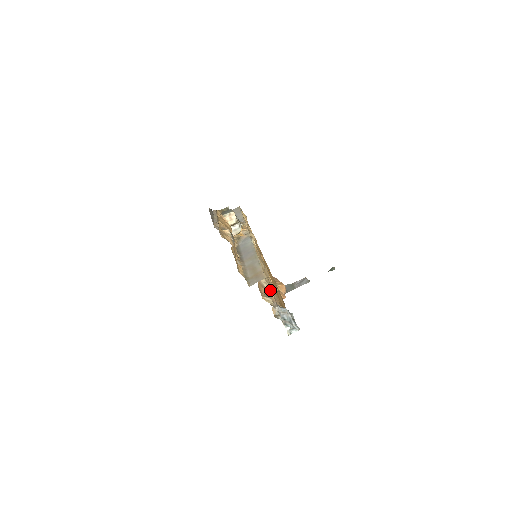
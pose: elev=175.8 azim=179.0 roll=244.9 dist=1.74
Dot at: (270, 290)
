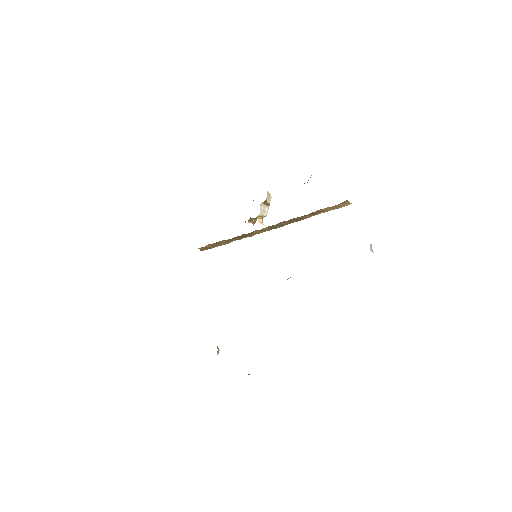
Dot at: occluded
